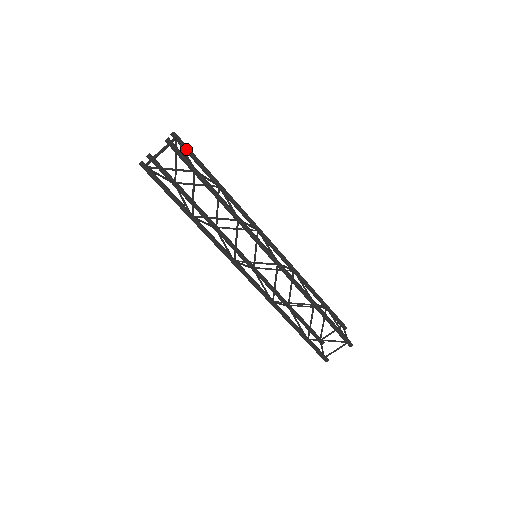
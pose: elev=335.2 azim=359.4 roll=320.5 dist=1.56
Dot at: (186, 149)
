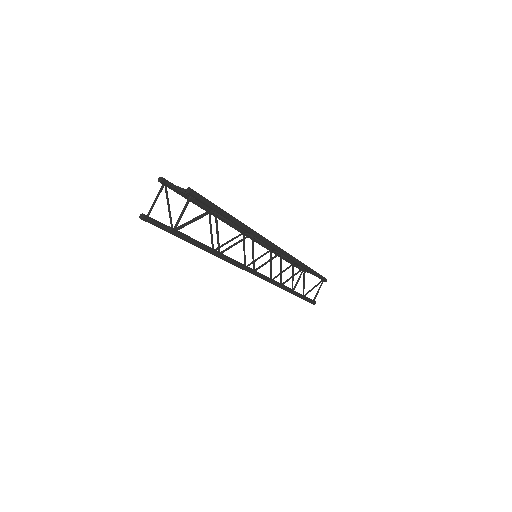
Dot at: (178, 190)
